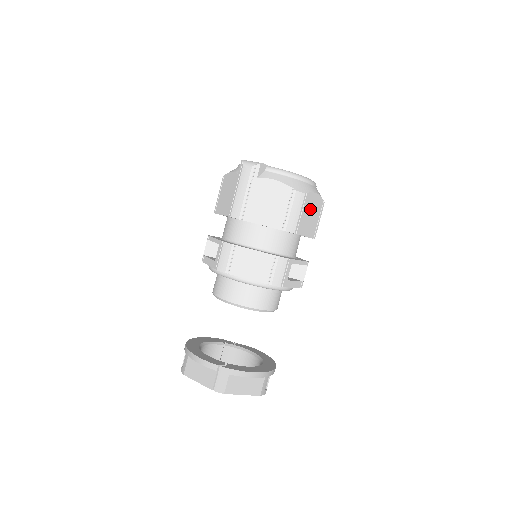
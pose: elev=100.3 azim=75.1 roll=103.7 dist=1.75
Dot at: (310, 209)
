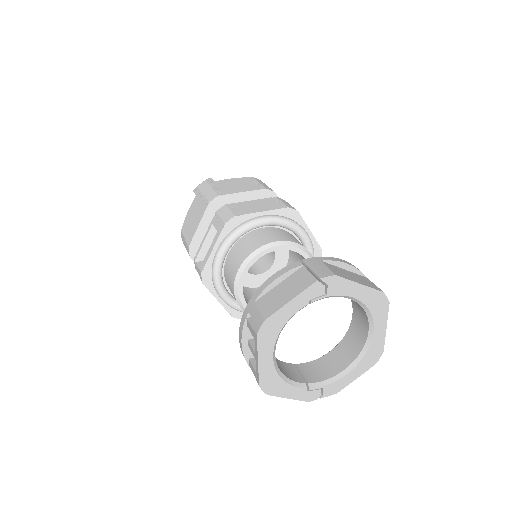
Dot at: occluded
